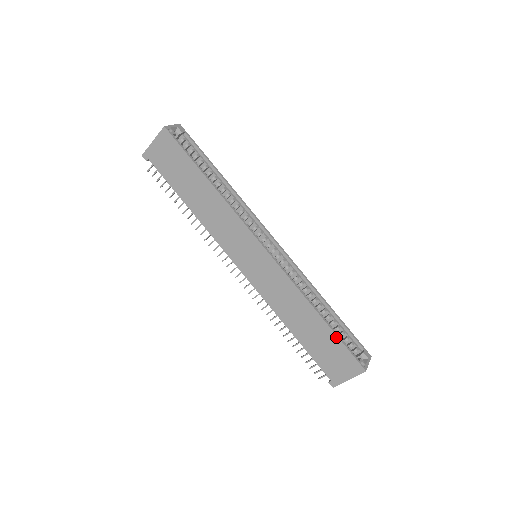
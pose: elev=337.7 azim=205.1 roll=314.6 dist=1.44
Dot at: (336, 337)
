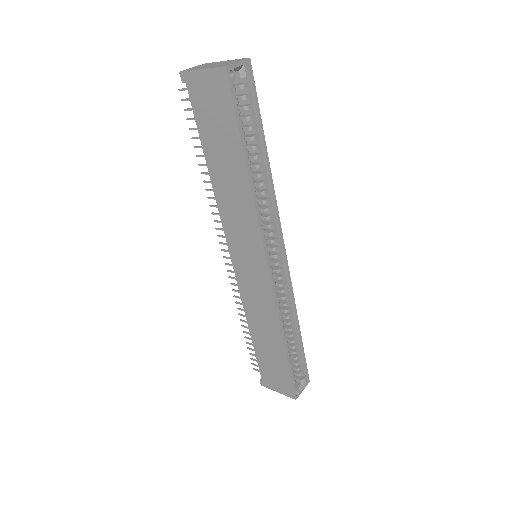
Dot at: (288, 367)
